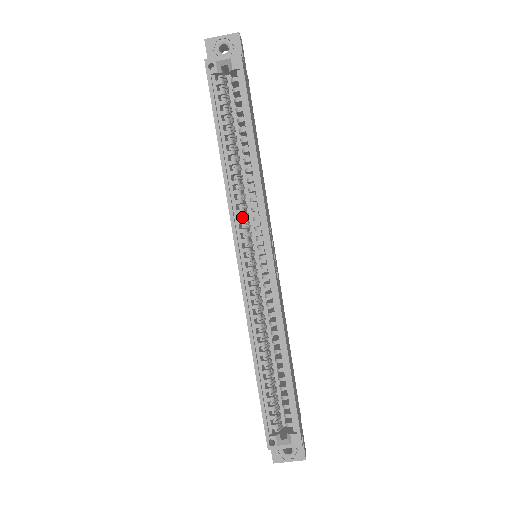
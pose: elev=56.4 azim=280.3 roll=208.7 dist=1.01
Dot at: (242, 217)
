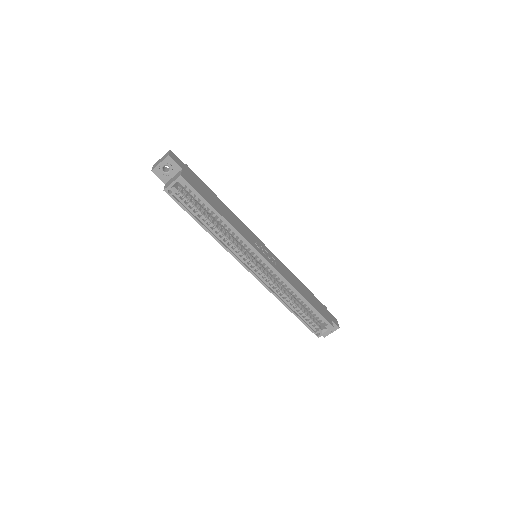
Dot at: (238, 251)
